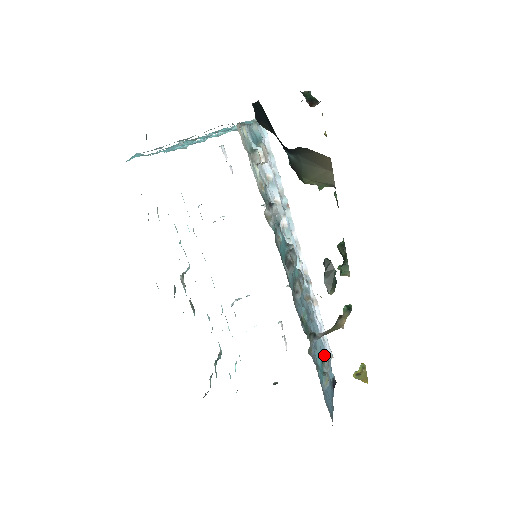
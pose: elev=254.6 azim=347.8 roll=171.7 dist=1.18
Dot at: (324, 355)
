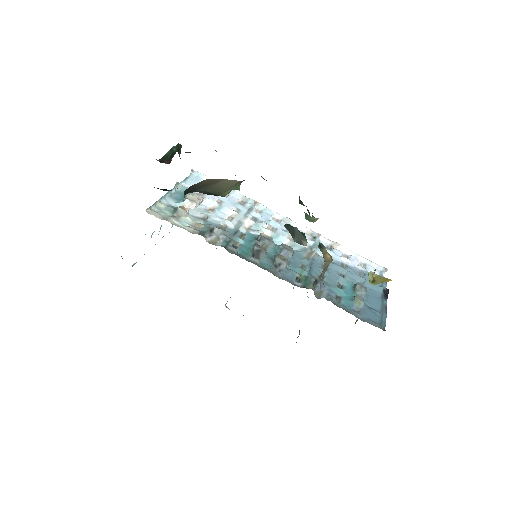
Dot at: (360, 280)
